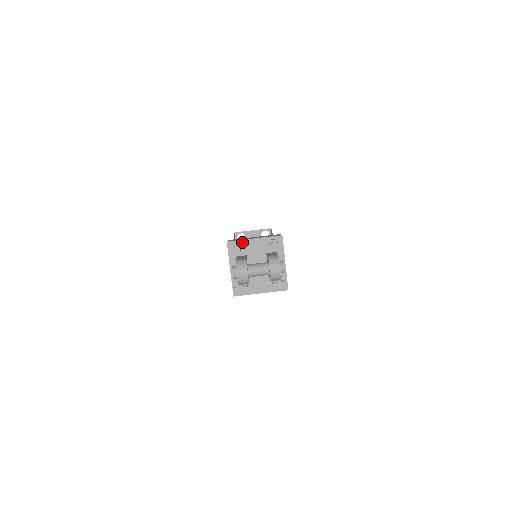
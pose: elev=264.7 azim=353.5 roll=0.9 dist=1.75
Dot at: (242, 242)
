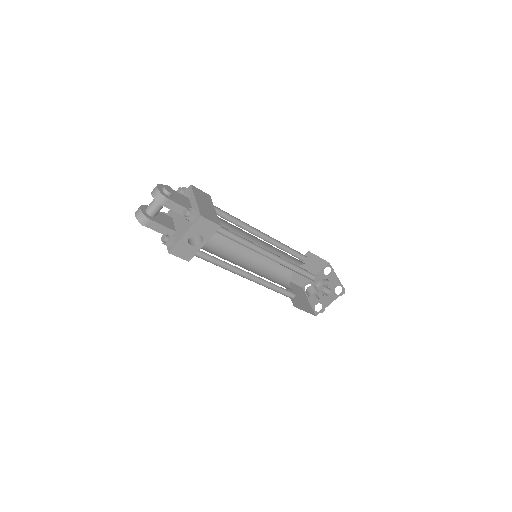
Dot at: (169, 212)
